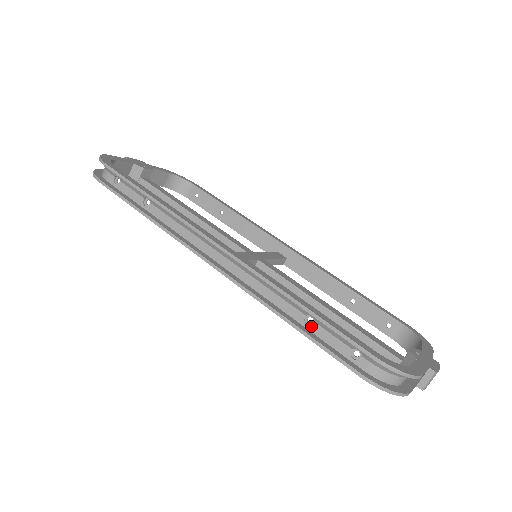
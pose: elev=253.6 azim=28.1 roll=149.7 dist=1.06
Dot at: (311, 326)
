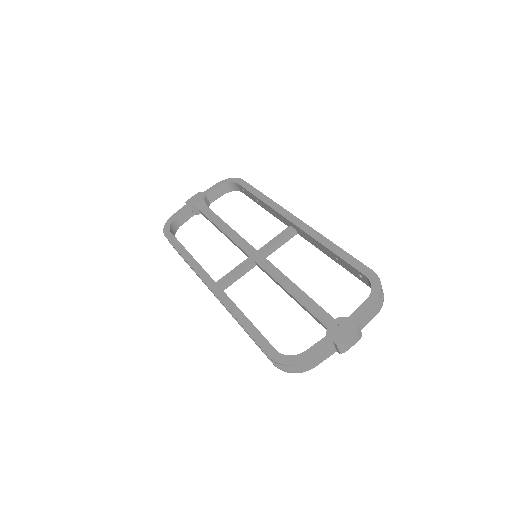
Dot at: occluded
